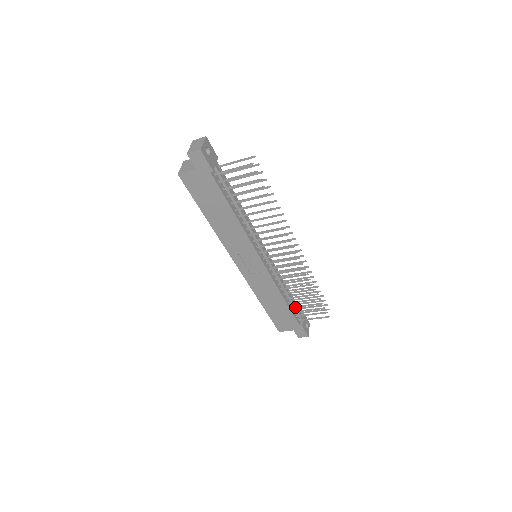
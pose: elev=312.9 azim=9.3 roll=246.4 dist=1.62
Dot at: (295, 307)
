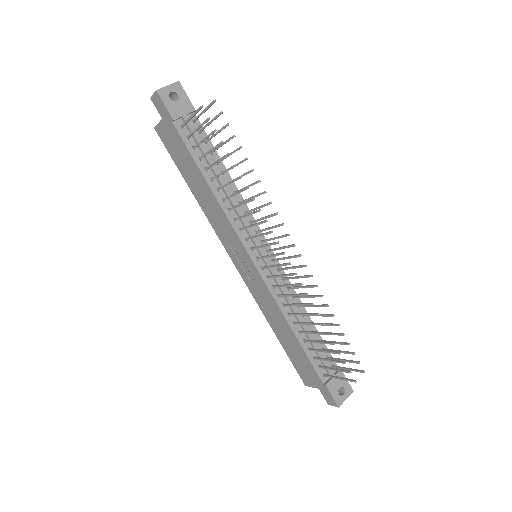
Dot at: (312, 349)
